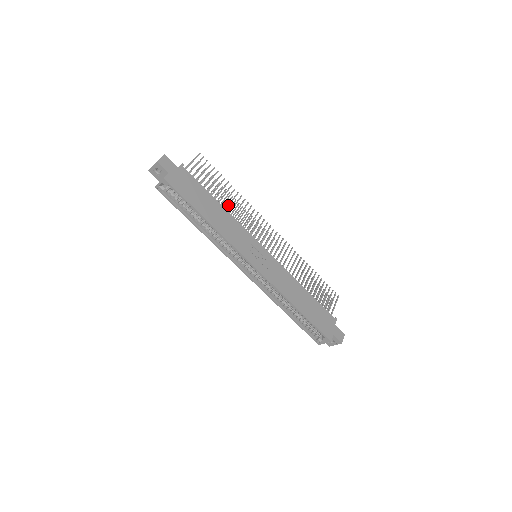
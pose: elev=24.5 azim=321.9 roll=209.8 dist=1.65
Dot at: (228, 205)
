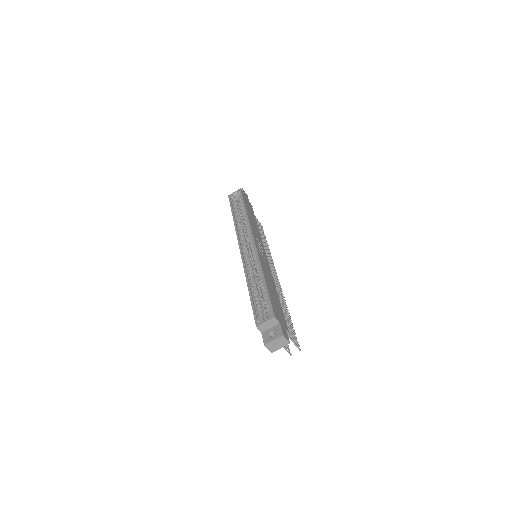
Dot at: occluded
